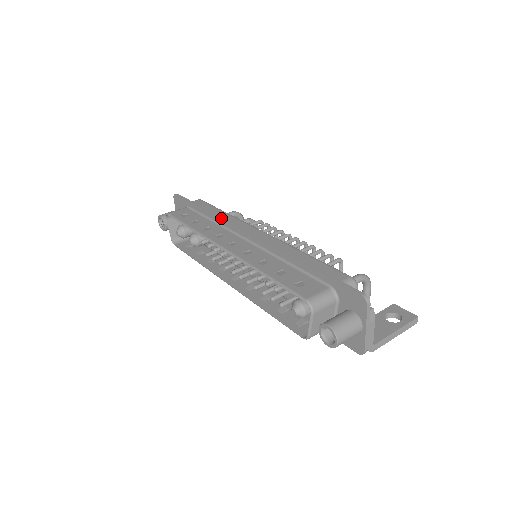
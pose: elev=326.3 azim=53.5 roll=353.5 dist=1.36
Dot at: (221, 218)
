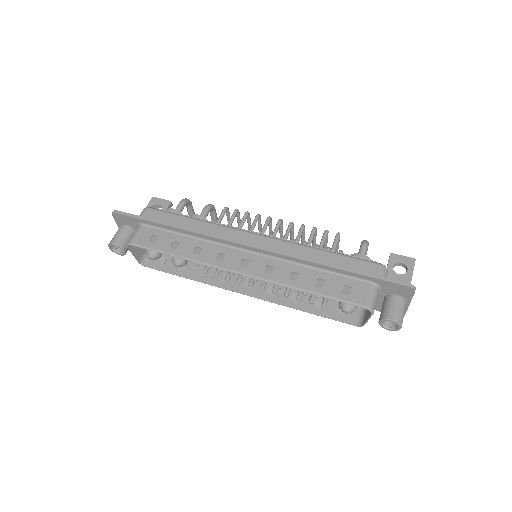
Dot at: (206, 234)
